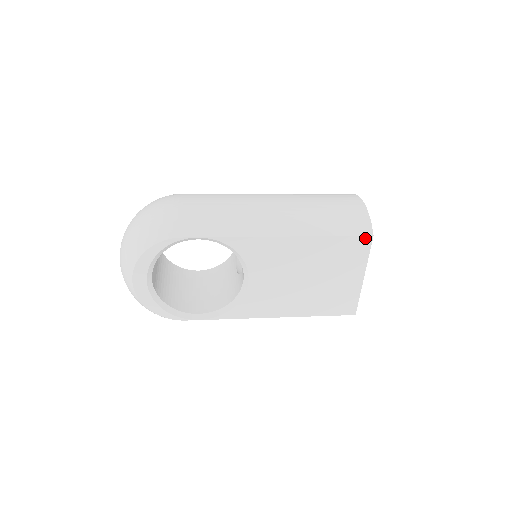
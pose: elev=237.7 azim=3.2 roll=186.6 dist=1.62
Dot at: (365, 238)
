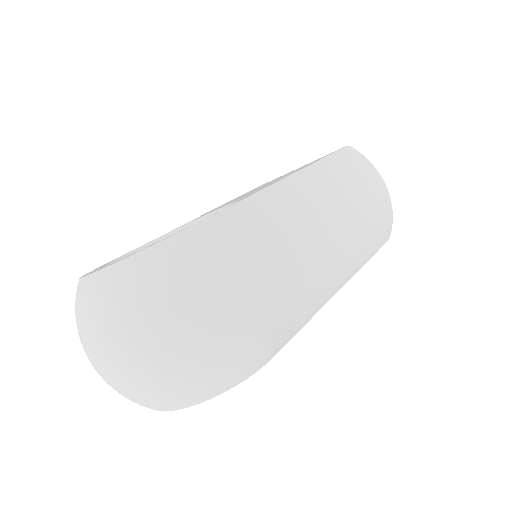
Dot at: occluded
